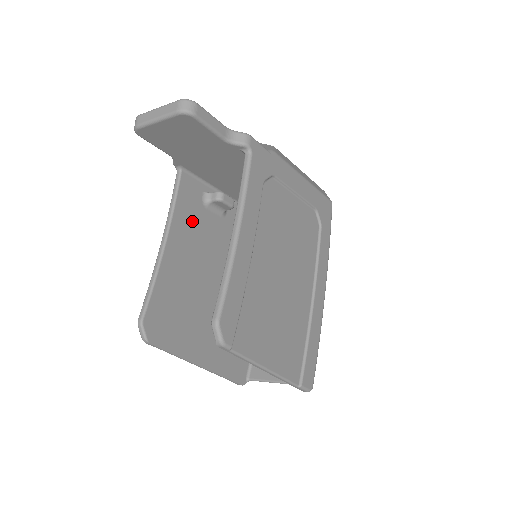
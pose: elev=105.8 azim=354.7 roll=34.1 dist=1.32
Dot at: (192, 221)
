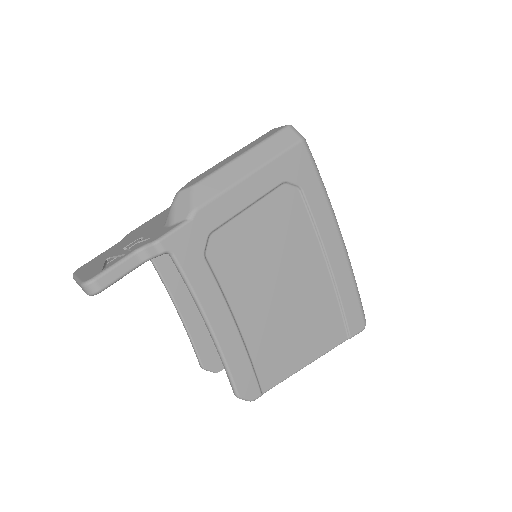
Dot at: occluded
